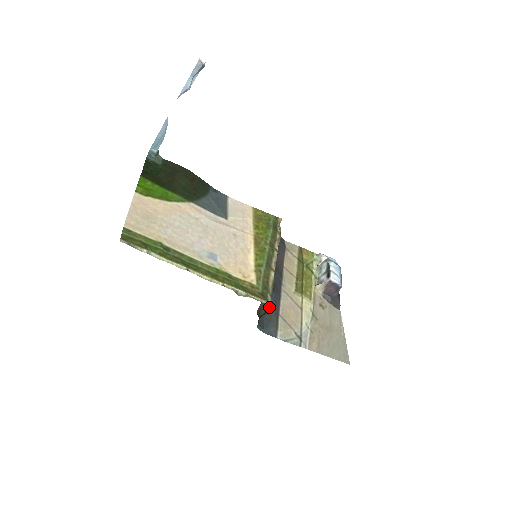
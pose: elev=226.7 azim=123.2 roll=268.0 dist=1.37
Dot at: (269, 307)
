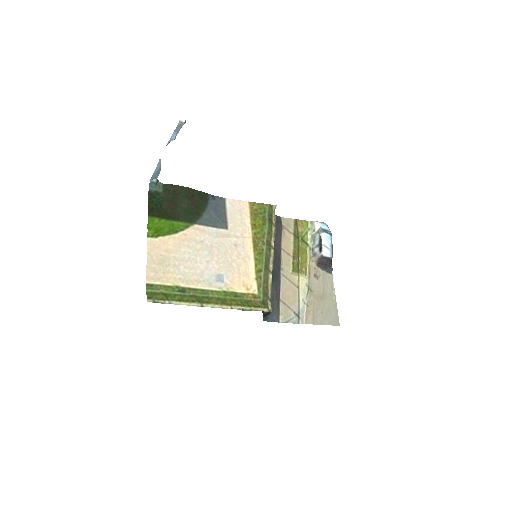
Dot at: (270, 311)
